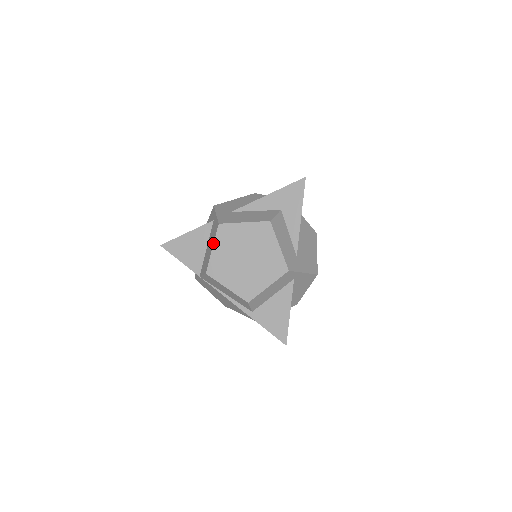
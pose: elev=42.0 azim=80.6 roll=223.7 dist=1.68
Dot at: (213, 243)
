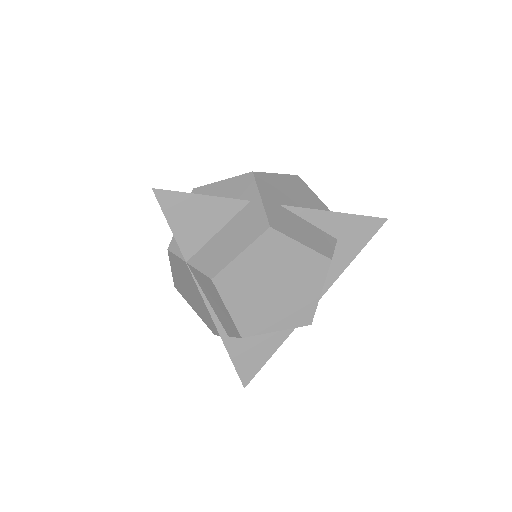
Dot at: (246, 247)
